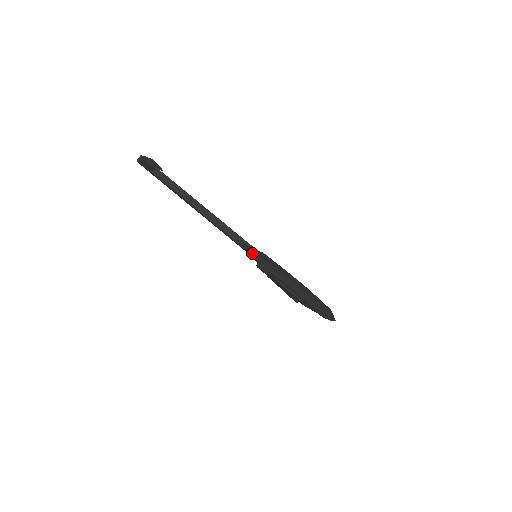
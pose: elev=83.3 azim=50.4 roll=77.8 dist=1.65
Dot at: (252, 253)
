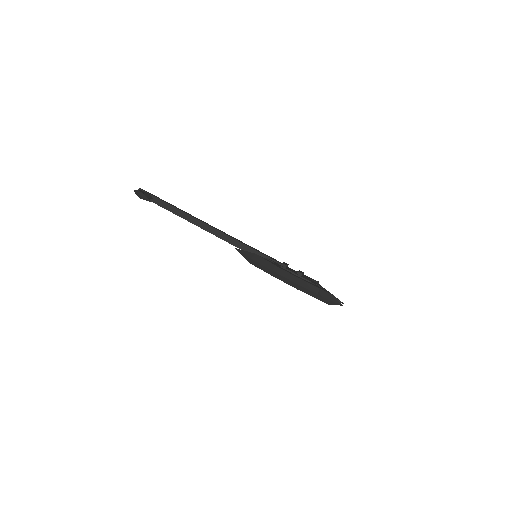
Dot at: (245, 256)
